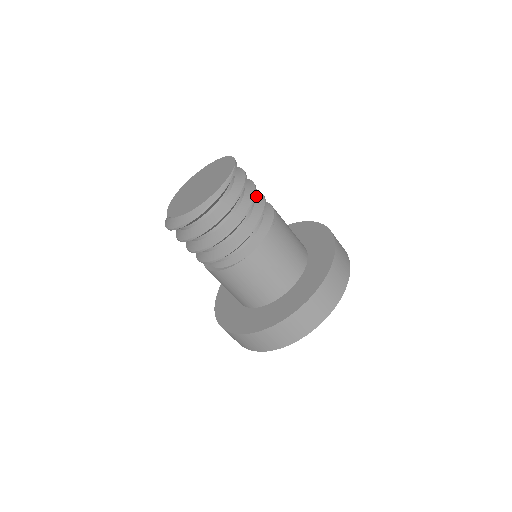
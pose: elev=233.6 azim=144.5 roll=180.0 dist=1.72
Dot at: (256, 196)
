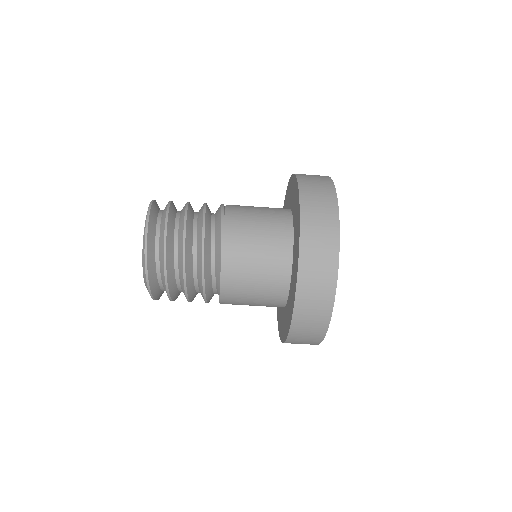
Dot at: (199, 211)
